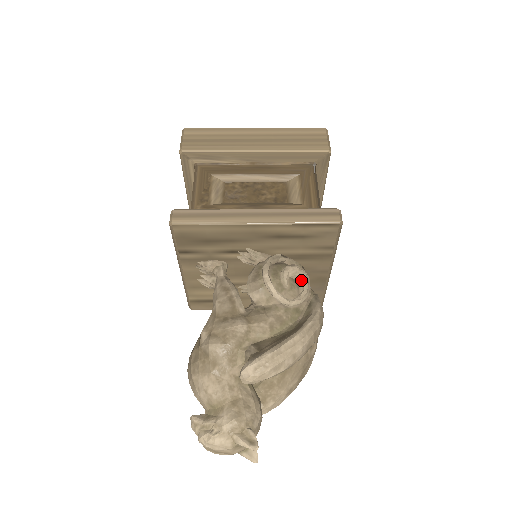
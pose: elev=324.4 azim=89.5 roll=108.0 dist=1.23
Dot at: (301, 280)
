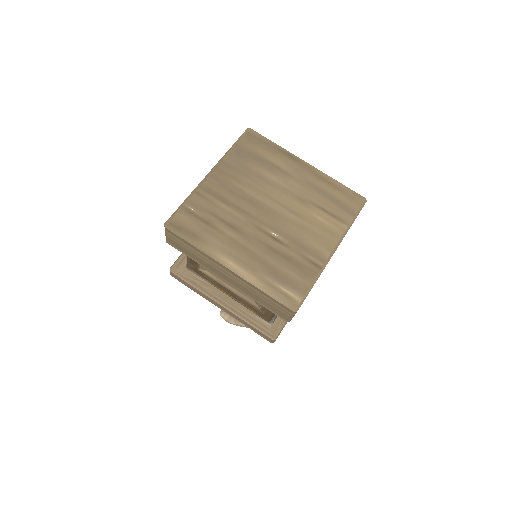
Dot at: occluded
